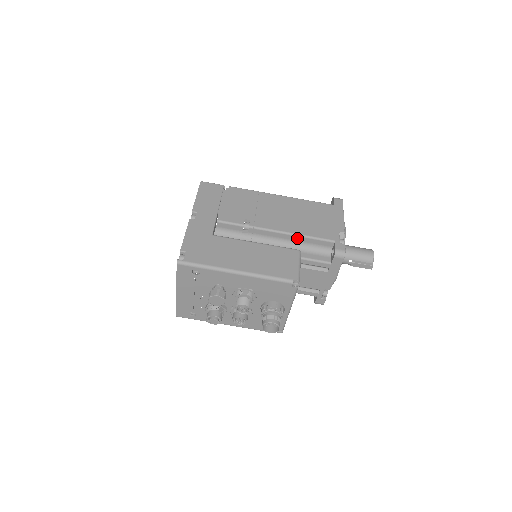
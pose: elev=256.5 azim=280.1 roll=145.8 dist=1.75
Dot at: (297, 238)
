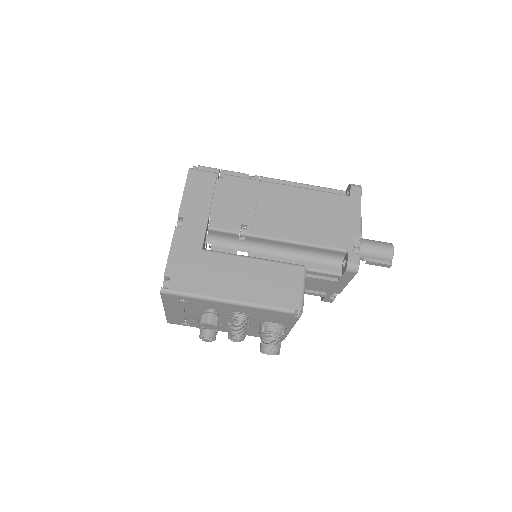
Dot at: (303, 247)
